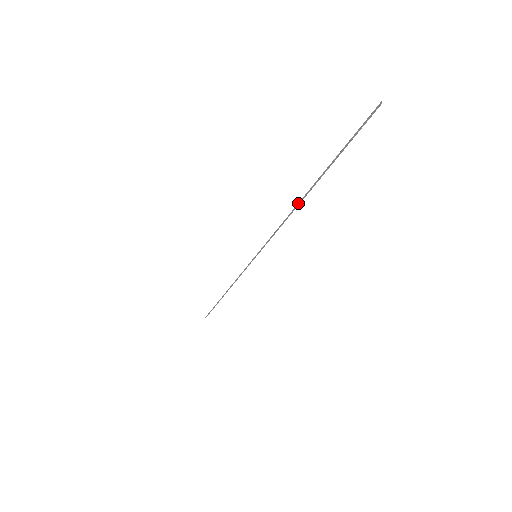
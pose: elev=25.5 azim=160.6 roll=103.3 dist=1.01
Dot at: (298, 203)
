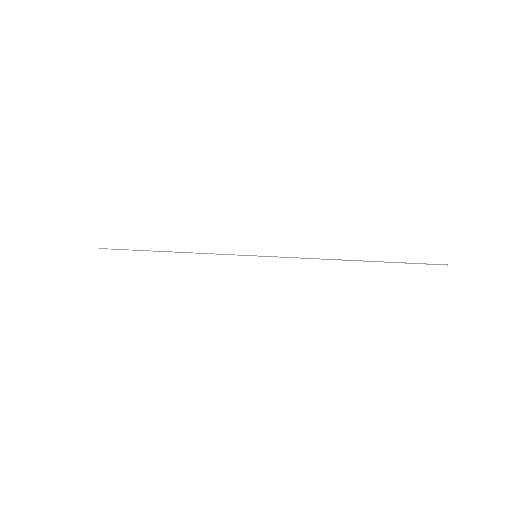
Dot at: occluded
